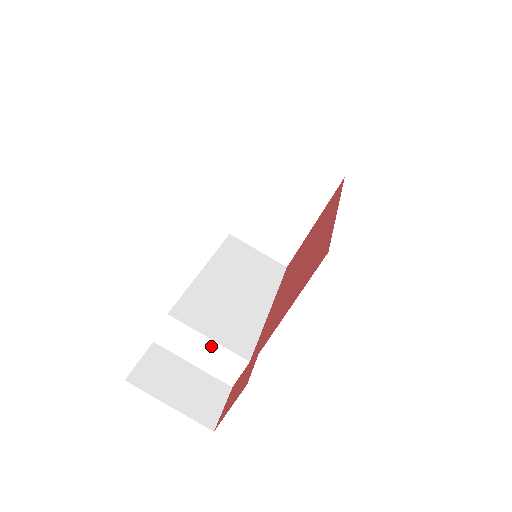
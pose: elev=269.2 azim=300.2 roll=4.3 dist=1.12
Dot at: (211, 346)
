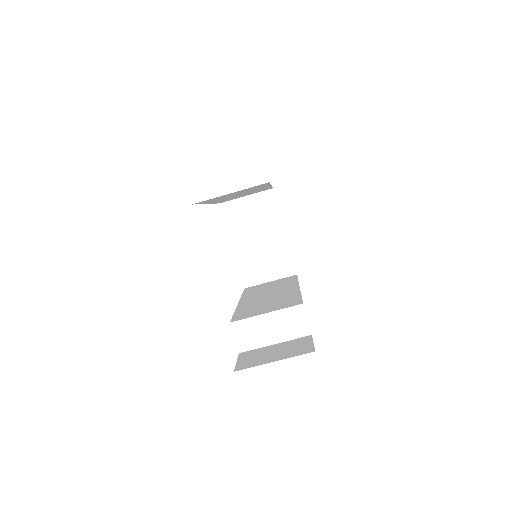
Dot at: (273, 318)
